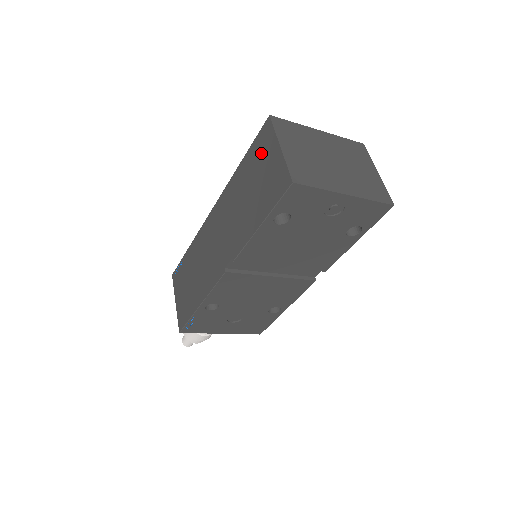
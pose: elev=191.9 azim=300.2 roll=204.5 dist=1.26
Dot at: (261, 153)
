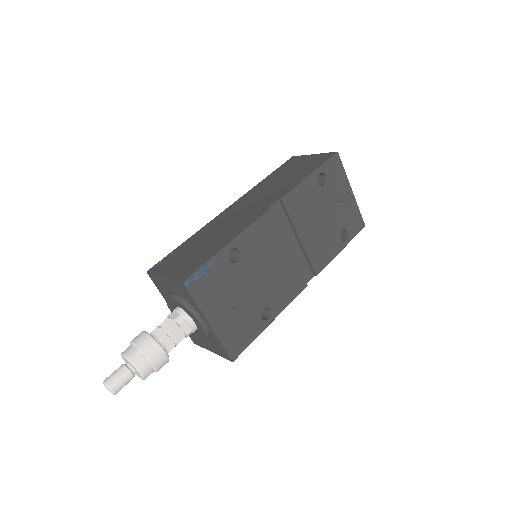
Dot at: (292, 164)
